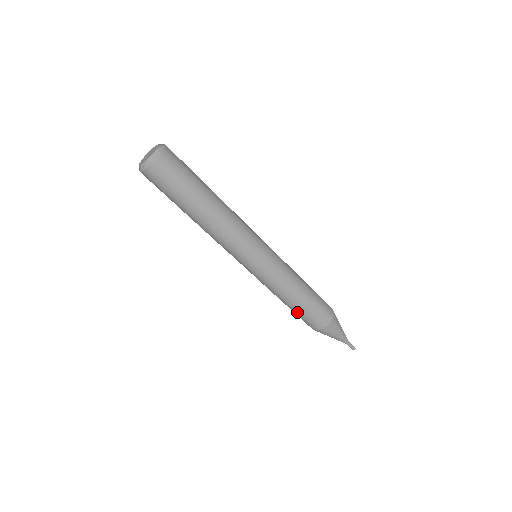
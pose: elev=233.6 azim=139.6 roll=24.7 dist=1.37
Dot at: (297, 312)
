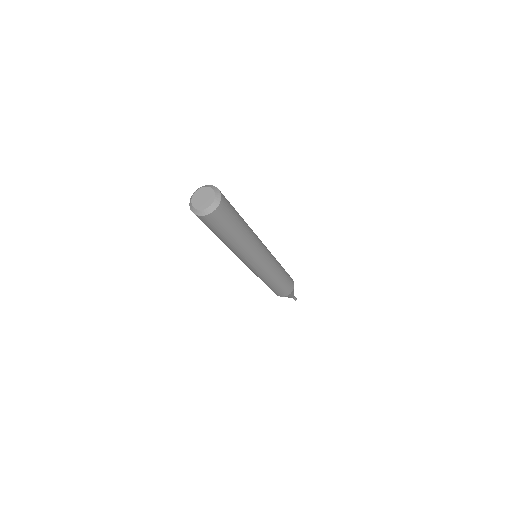
Dot at: (275, 289)
